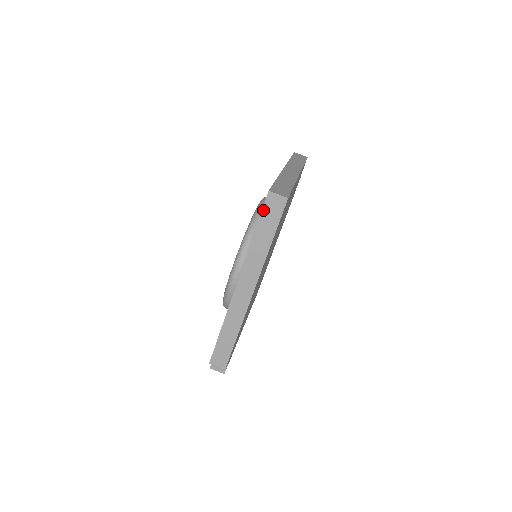
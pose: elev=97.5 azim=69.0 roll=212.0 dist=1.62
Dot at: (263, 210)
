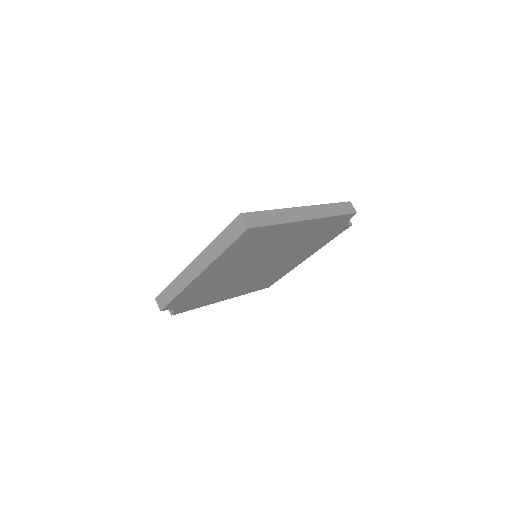
Dot at: (231, 224)
